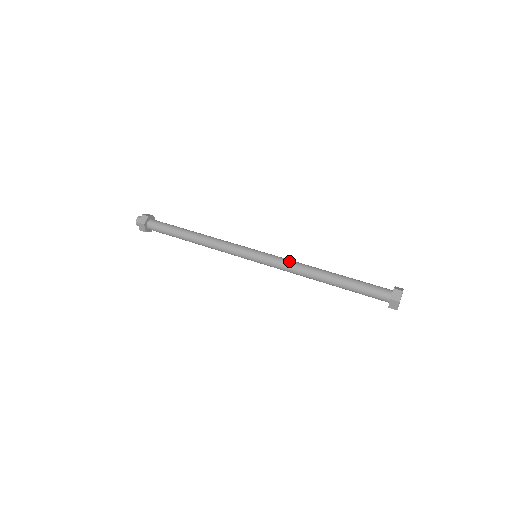
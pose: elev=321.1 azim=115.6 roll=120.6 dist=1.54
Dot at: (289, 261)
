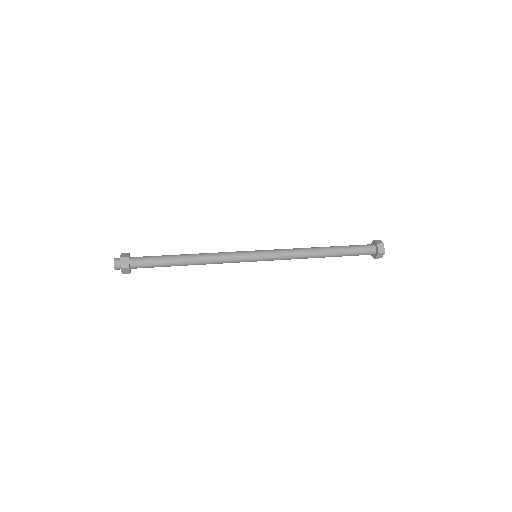
Dot at: occluded
